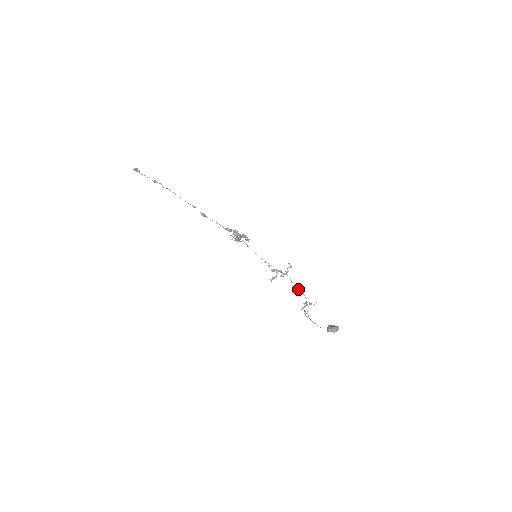
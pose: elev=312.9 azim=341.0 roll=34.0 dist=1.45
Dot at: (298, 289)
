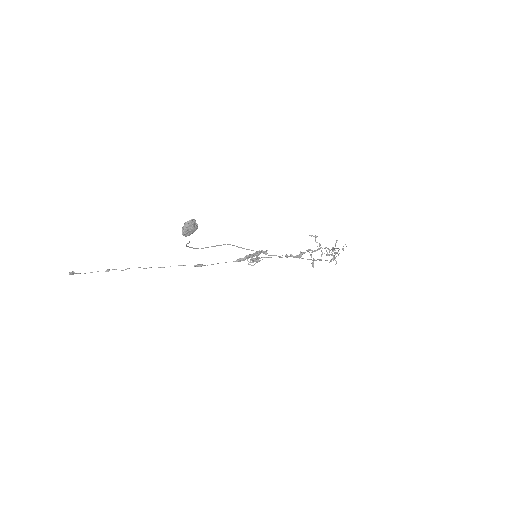
Dot at: (331, 249)
